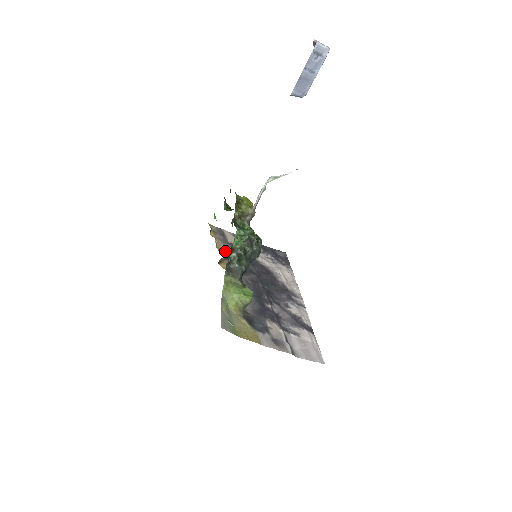
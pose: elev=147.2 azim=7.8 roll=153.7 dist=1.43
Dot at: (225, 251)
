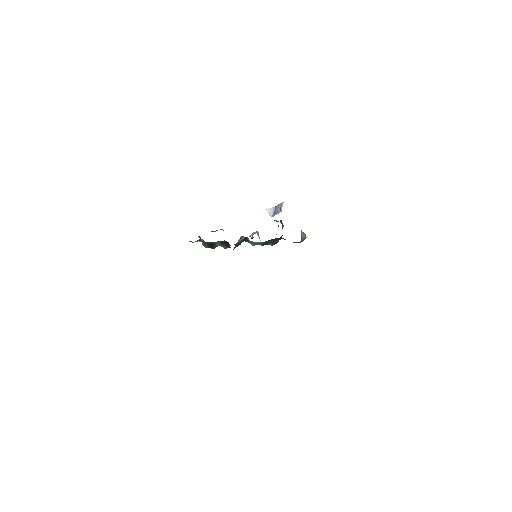
Dot at: occluded
